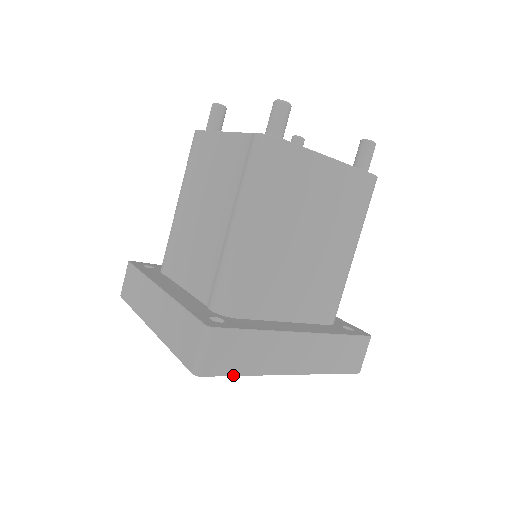
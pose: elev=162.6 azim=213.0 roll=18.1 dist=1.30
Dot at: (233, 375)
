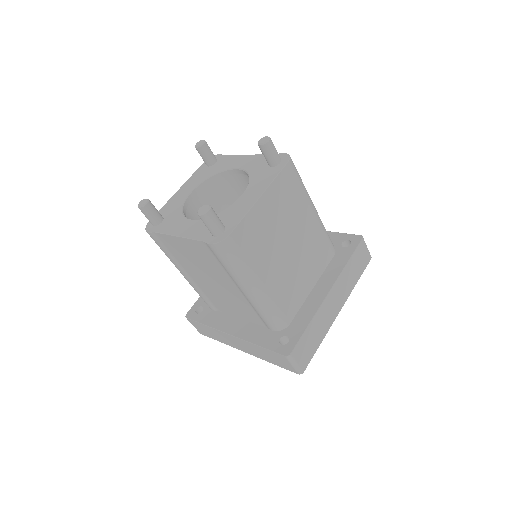
Dot at: occluded
